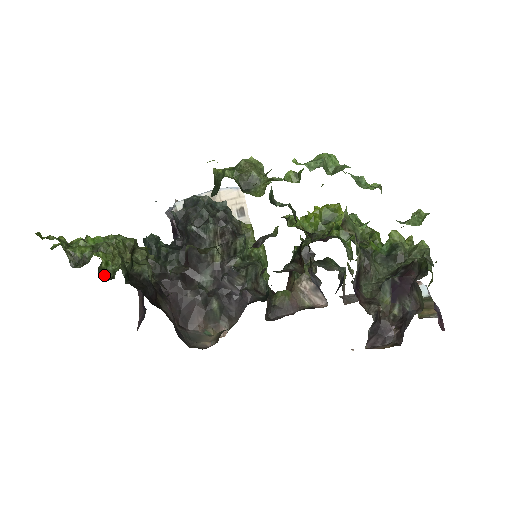
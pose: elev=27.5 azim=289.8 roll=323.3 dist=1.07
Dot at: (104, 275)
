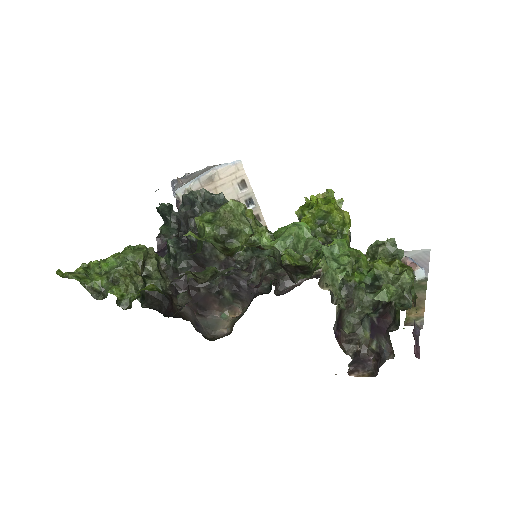
Dot at: (123, 304)
